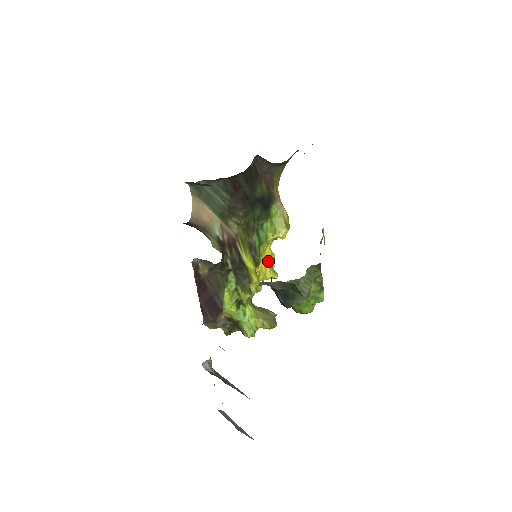
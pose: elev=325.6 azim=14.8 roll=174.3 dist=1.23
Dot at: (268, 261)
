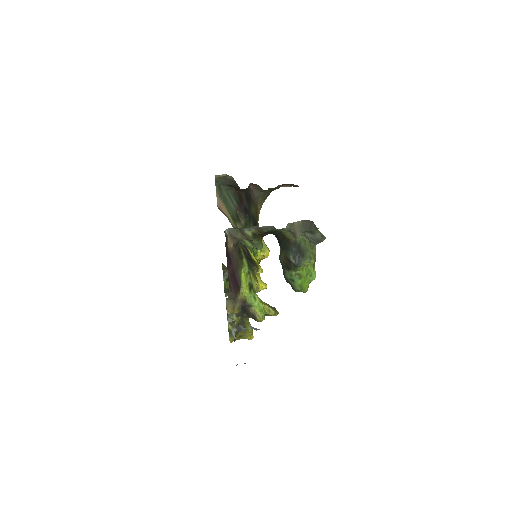
Dot at: (258, 275)
